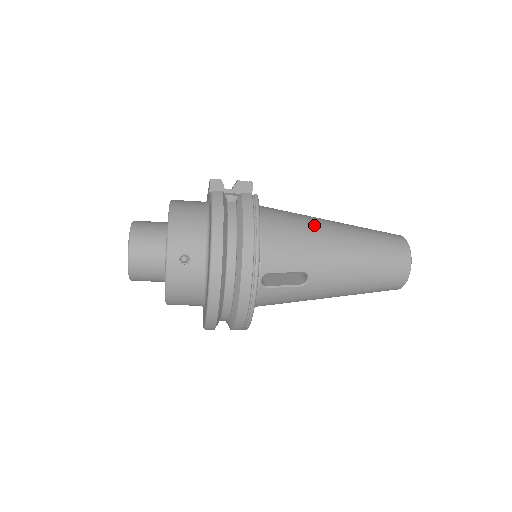
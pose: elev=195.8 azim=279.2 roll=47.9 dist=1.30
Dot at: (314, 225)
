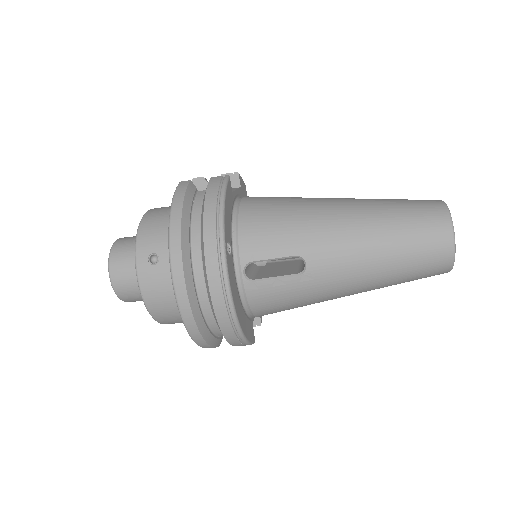
Dot at: (309, 202)
